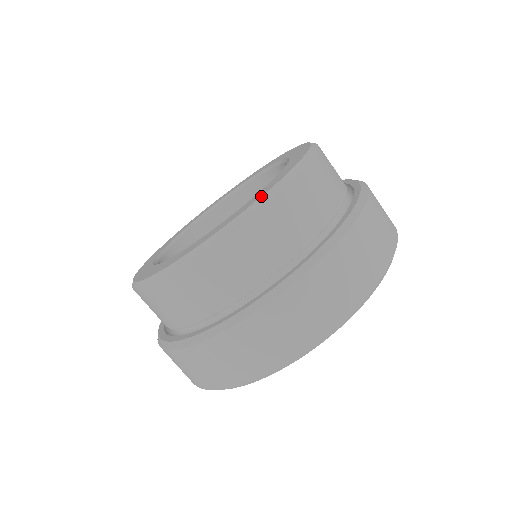
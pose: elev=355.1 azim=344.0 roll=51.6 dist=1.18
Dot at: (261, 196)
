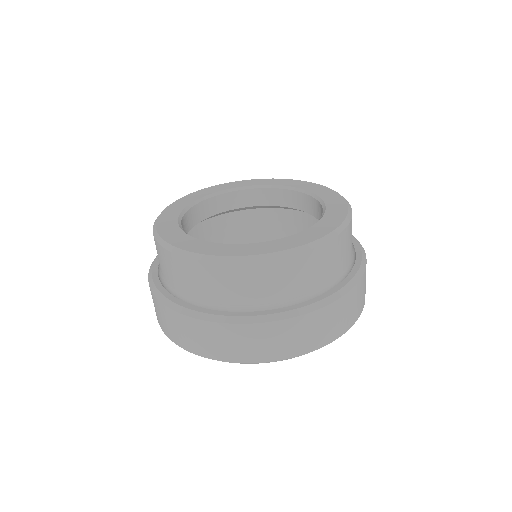
Dot at: (195, 252)
